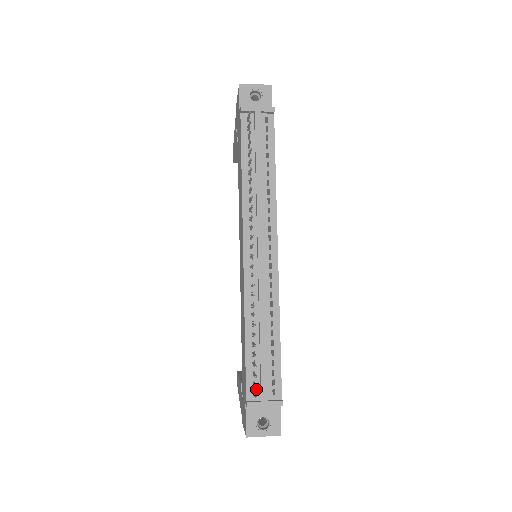
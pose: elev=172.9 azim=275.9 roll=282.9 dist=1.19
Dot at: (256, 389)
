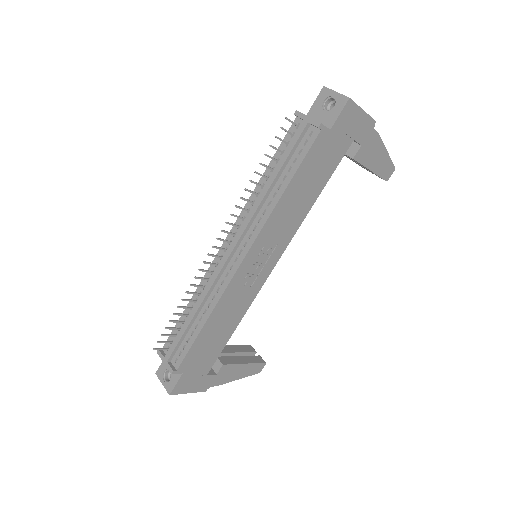
Dot at: (170, 347)
